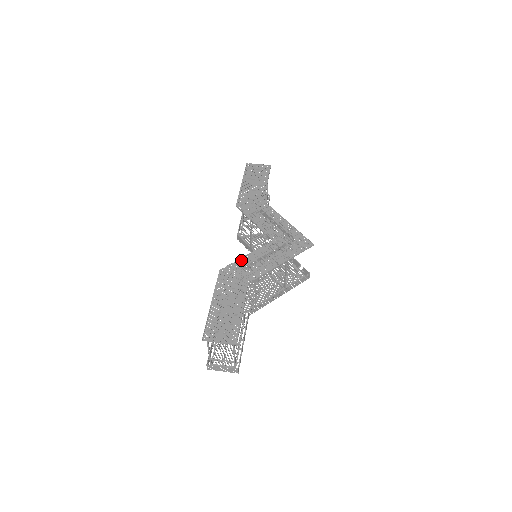
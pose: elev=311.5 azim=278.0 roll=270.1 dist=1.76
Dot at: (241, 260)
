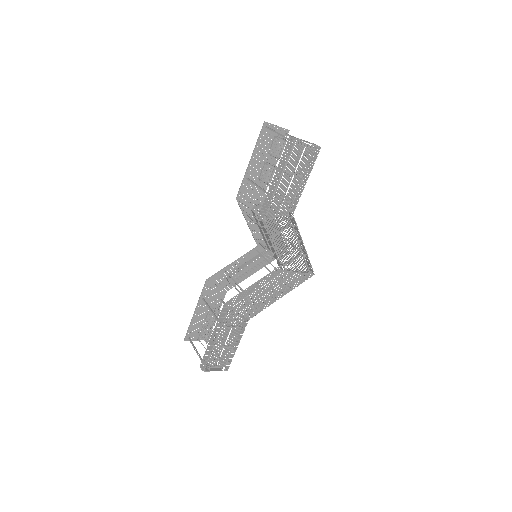
Dot at: (246, 216)
